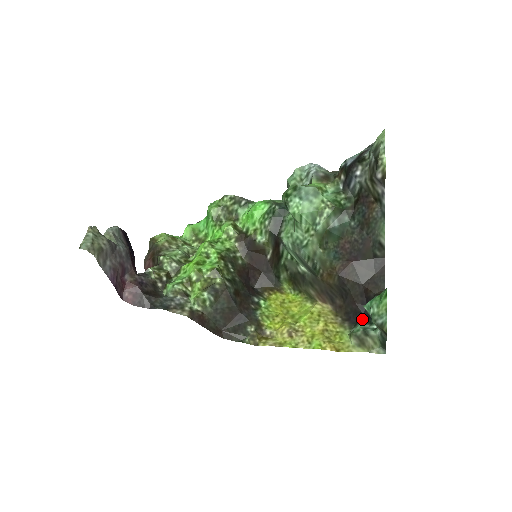
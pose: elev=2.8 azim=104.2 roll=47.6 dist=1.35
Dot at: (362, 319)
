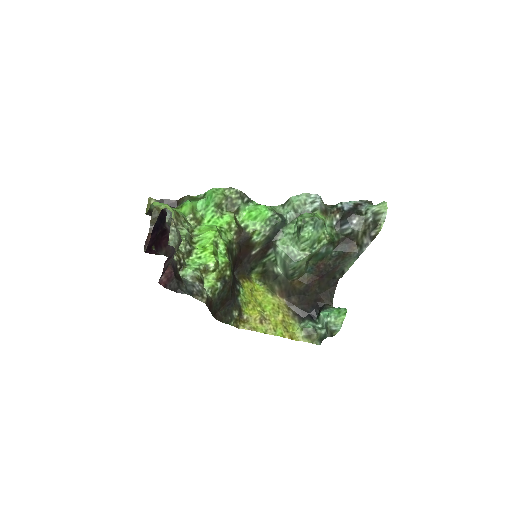
Dot at: (310, 318)
